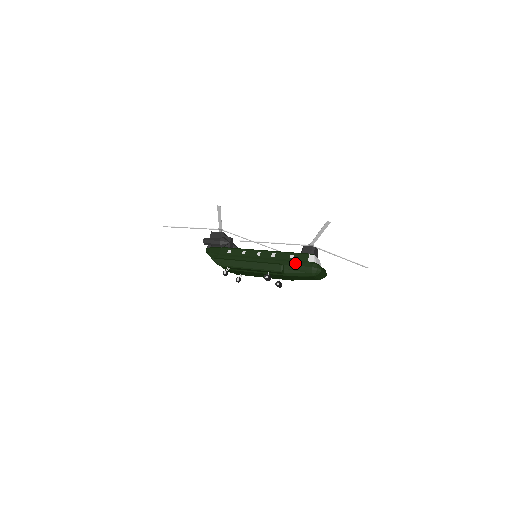
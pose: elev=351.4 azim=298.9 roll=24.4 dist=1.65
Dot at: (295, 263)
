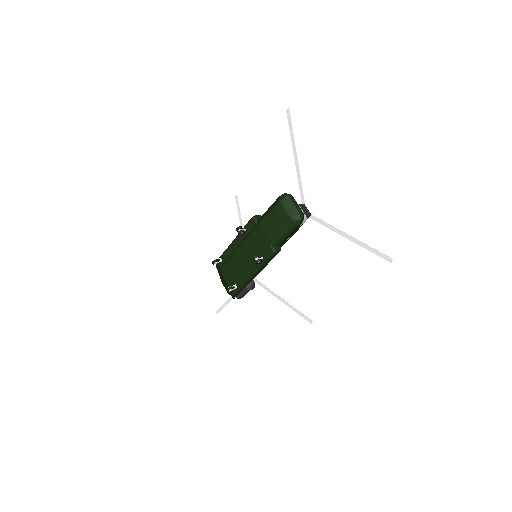
Dot at: occluded
